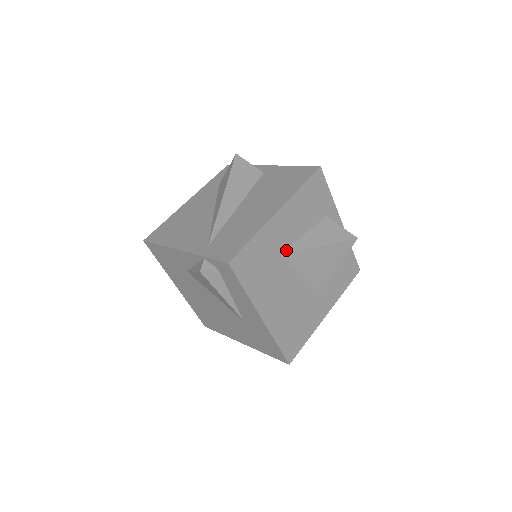
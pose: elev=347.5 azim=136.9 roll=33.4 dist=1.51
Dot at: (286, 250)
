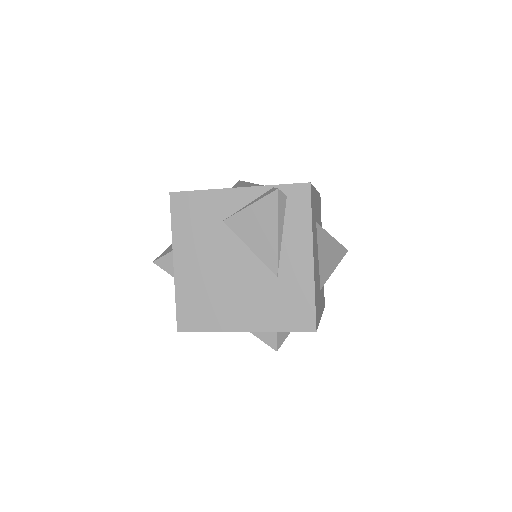
Dot at: (317, 223)
